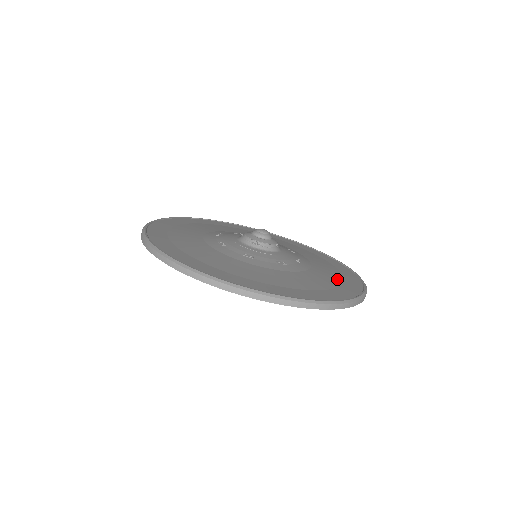
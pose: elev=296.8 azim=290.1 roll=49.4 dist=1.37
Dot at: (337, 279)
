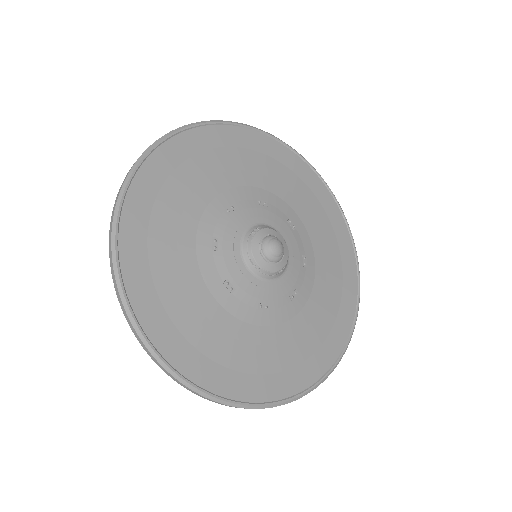
Dot at: (317, 339)
